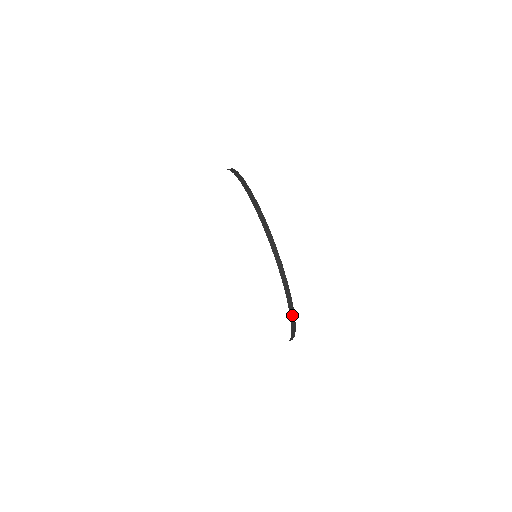
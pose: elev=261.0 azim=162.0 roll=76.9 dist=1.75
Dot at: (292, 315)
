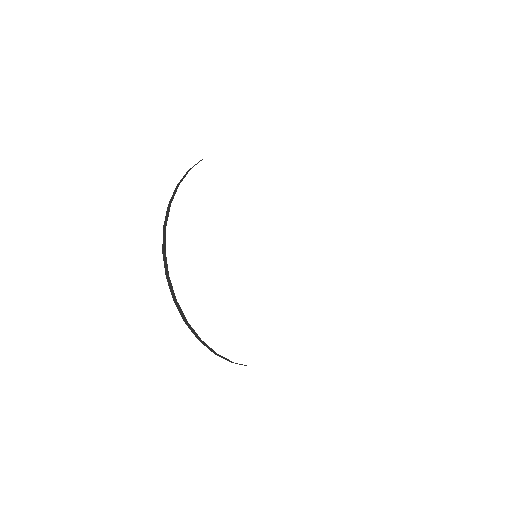
Dot at: (164, 247)
